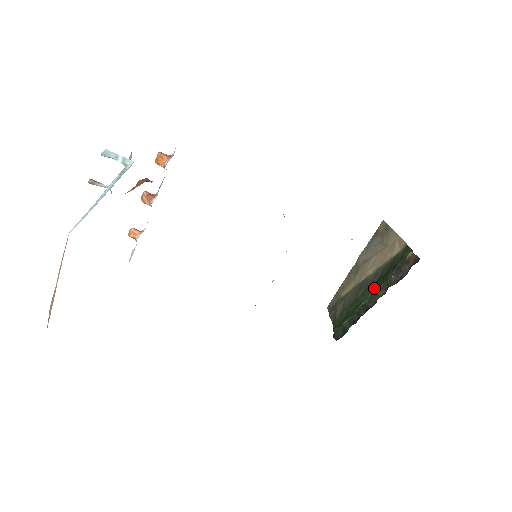
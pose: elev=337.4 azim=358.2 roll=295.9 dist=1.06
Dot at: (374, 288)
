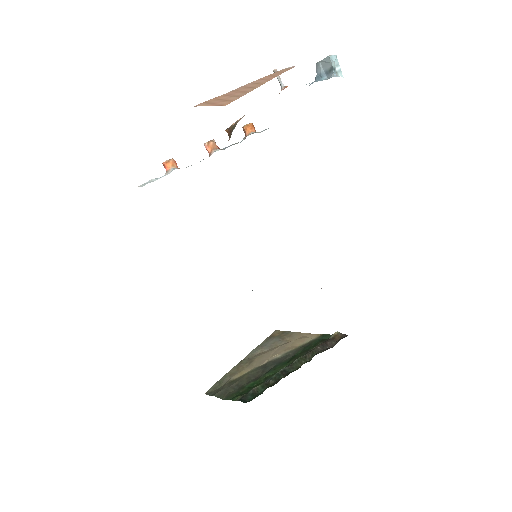
Dot at: (292, 361)
